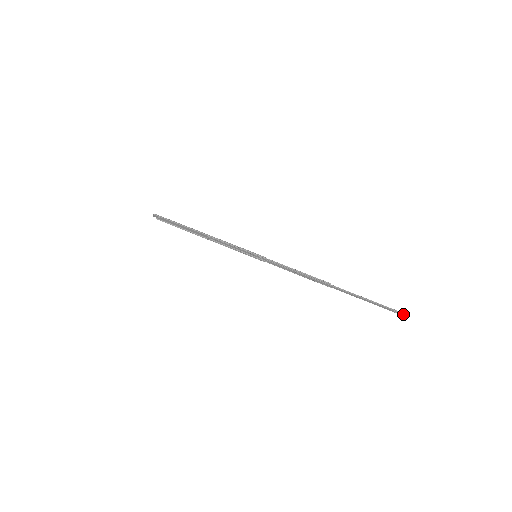
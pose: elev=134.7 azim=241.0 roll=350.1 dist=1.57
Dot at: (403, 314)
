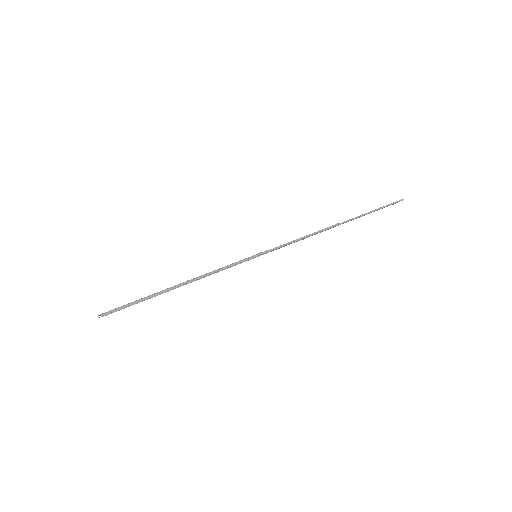
Dot at: occluded
